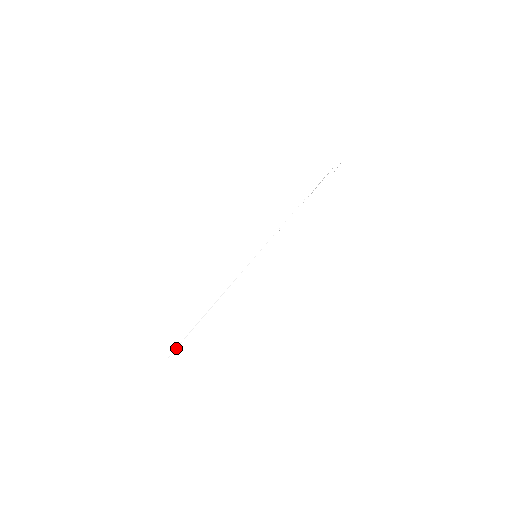
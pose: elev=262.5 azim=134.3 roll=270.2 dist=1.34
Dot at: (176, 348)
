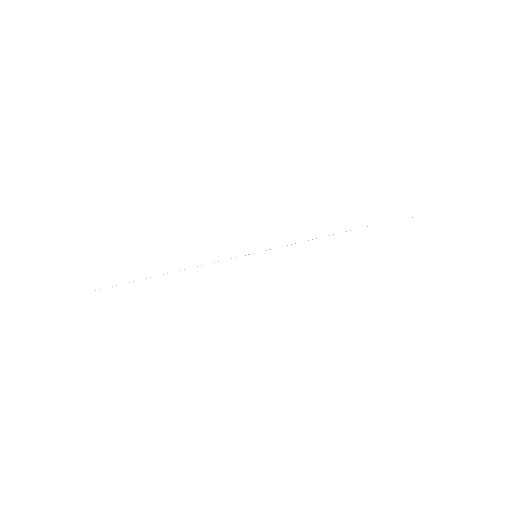
Dot at: occluded
